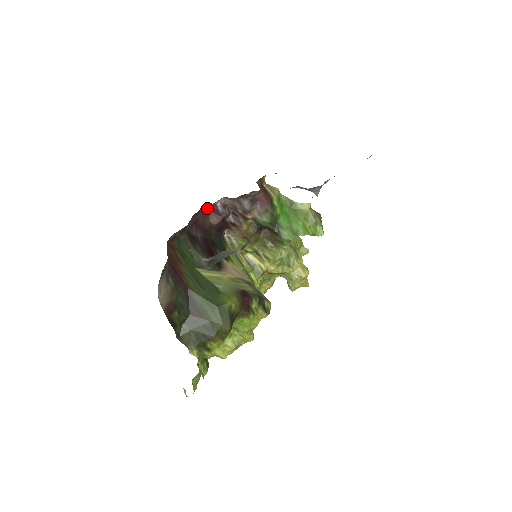
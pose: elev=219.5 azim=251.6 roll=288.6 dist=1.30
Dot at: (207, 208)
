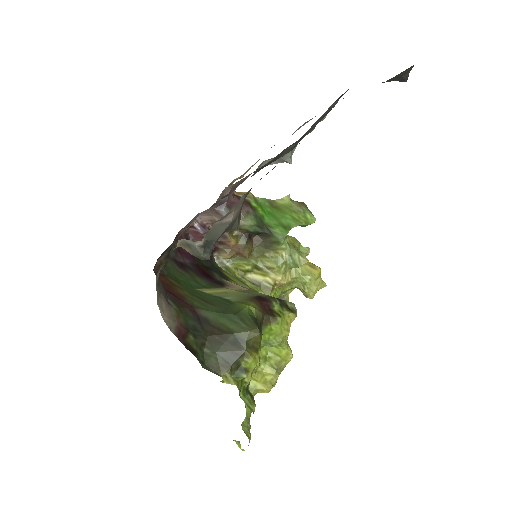
Dot at: (186, 235)
